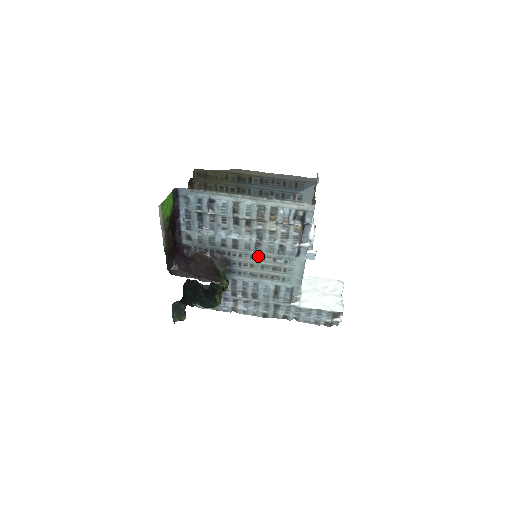
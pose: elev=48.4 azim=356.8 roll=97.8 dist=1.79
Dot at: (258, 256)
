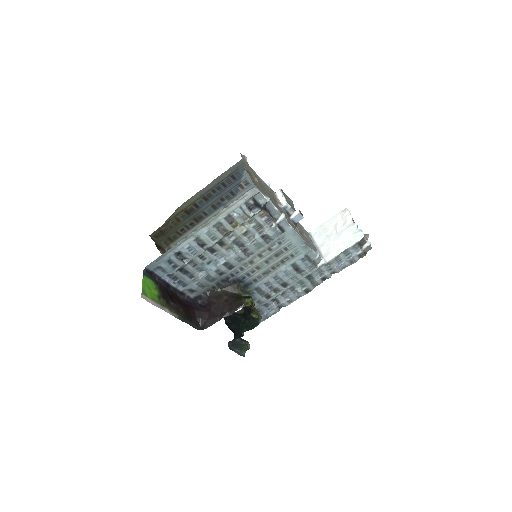
Dot at: (255, 258)
